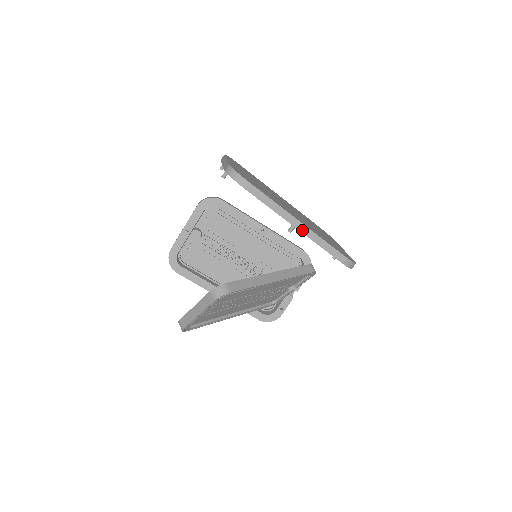
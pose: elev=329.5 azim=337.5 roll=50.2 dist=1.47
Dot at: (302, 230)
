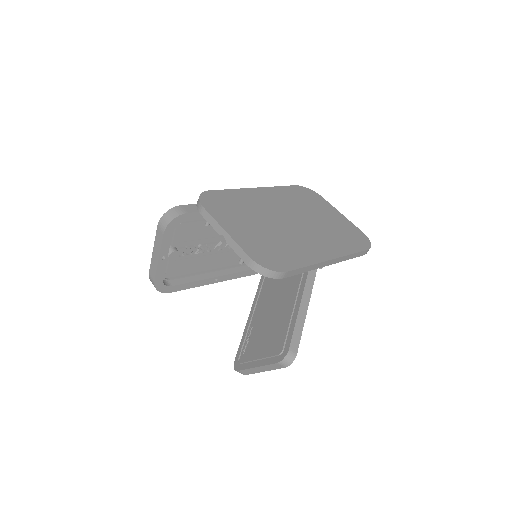
Dot at: (334, 262)
